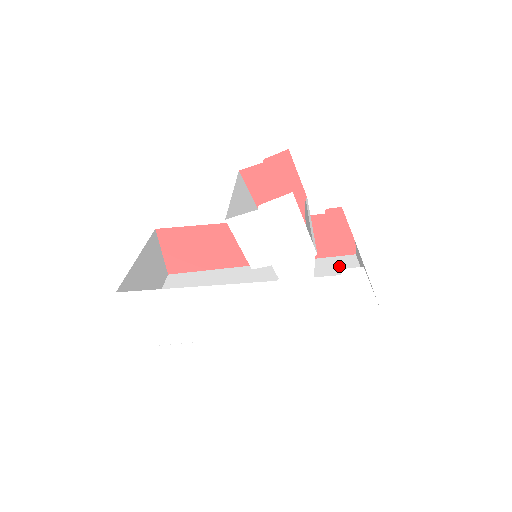
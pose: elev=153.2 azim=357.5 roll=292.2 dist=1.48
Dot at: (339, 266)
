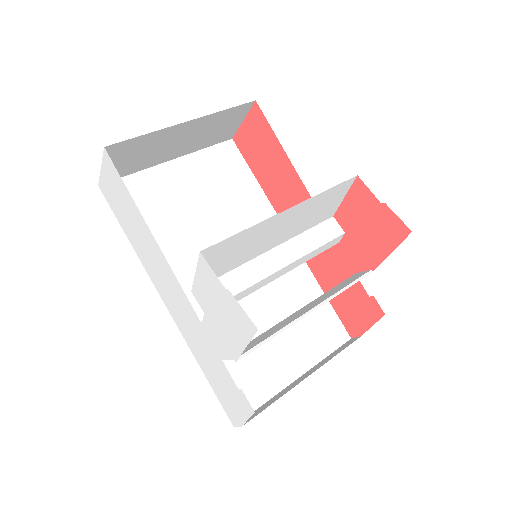
Dot at: (321, 331)
